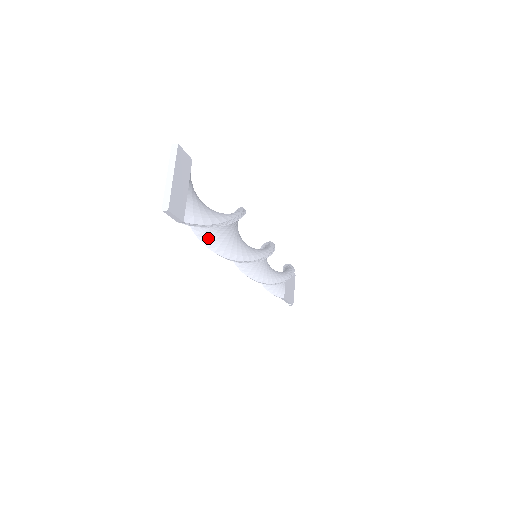
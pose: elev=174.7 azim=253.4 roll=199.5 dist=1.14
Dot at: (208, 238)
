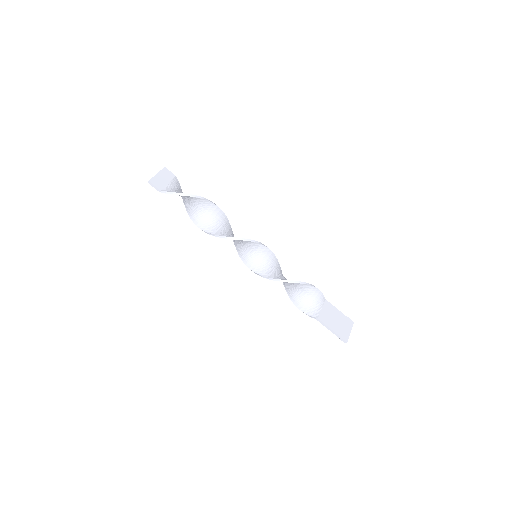
Dot at: (199, 223)
